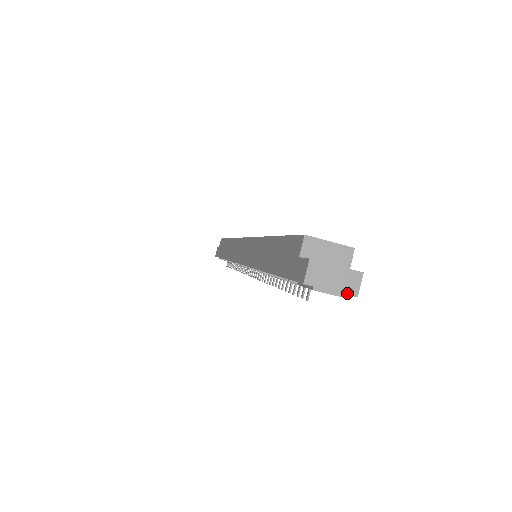
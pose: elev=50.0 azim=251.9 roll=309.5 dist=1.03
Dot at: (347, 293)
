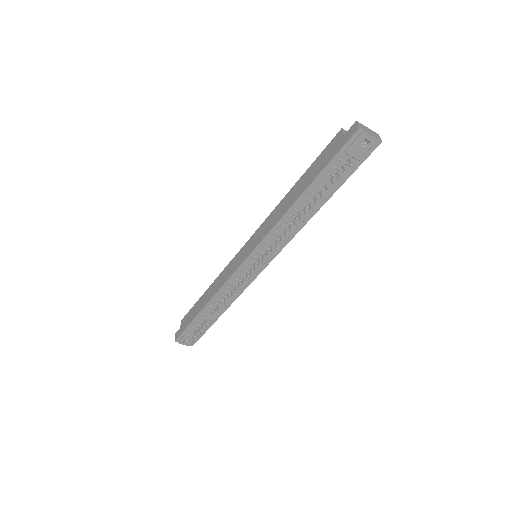
Dot at: (377, 138)
